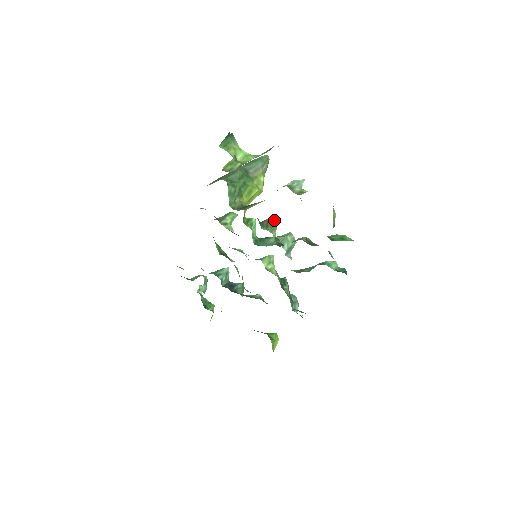
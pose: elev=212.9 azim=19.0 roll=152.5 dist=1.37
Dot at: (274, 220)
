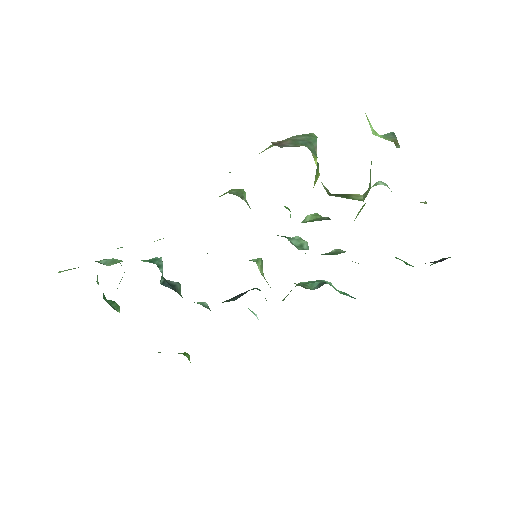
Dot at: occluded
